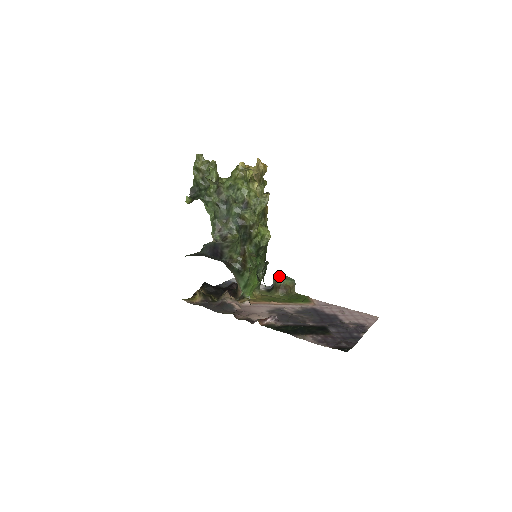
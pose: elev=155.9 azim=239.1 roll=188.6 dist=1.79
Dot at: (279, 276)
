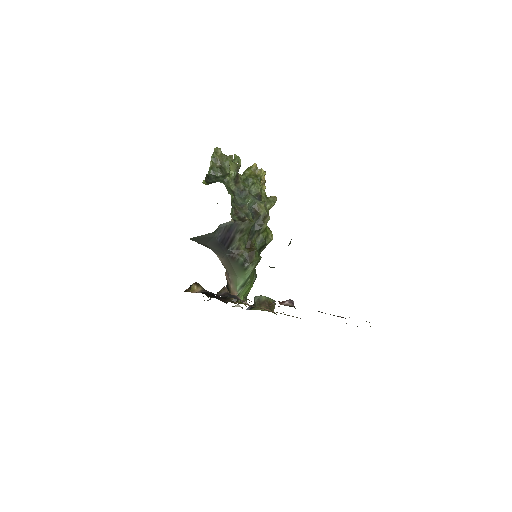
Dot at: occluded
